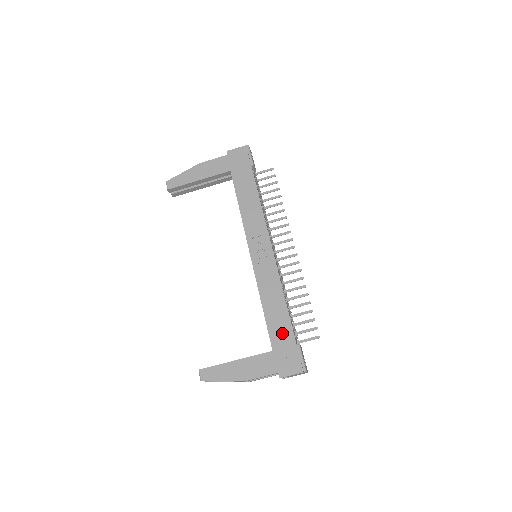
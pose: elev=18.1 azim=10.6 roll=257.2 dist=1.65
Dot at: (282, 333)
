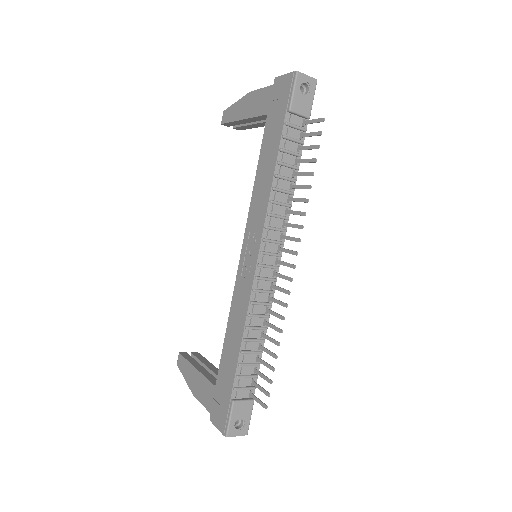
Dot at: (227, 375)
